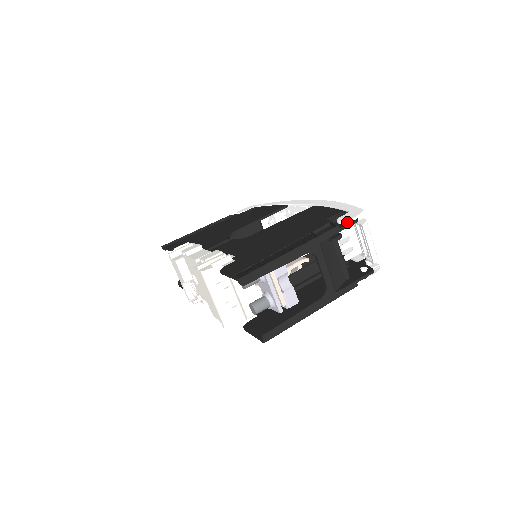
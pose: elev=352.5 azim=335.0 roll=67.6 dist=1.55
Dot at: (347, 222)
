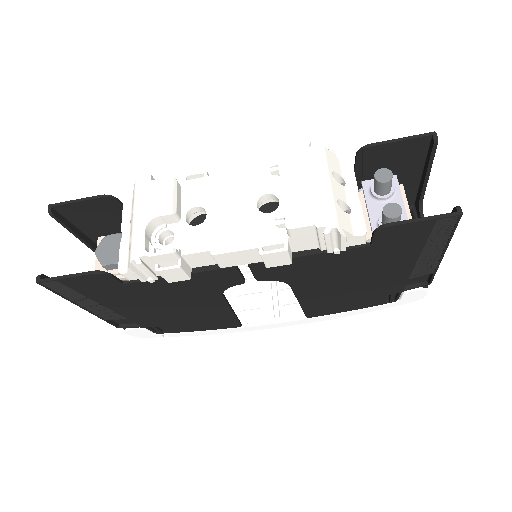
Dot at: occluded
